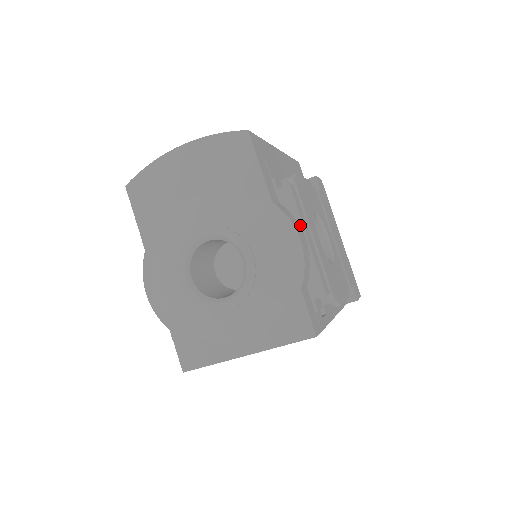
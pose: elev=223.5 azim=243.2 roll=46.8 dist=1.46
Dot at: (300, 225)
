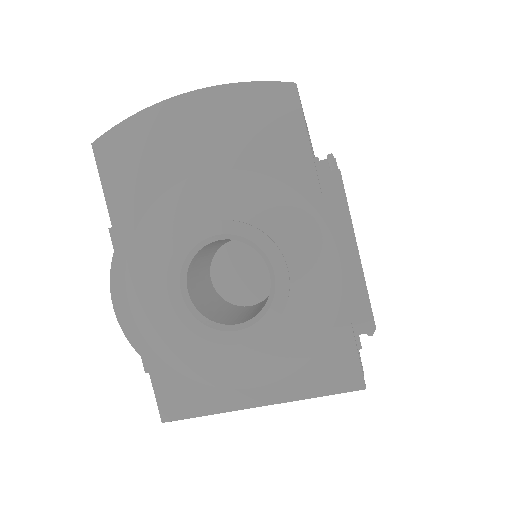
Dot at: occluded
